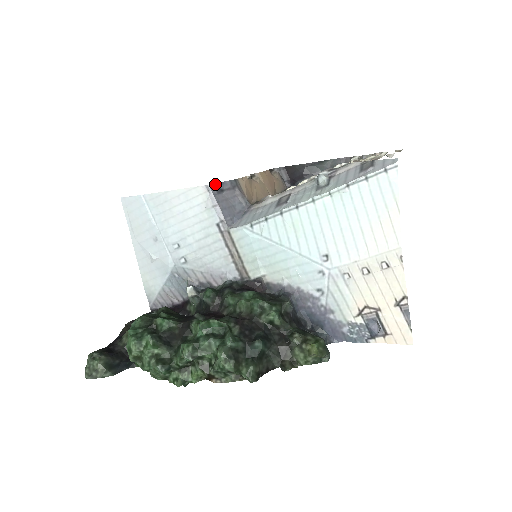
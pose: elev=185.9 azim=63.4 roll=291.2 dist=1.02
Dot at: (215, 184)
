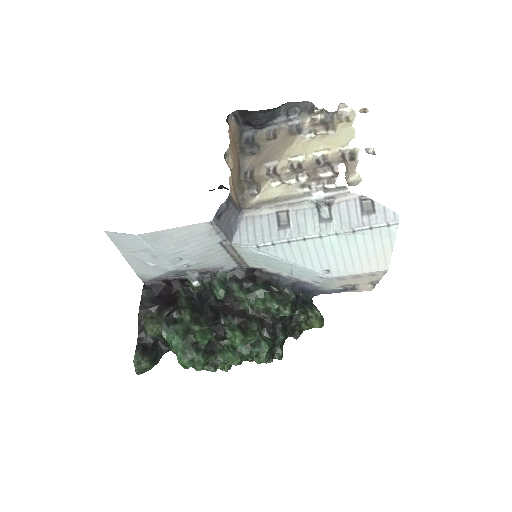
Dot at: (215, 214)
